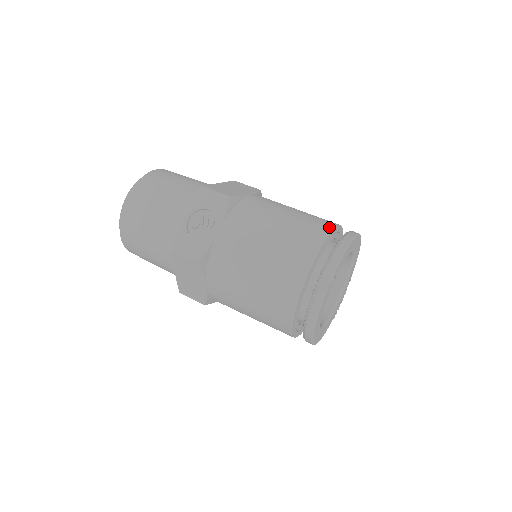
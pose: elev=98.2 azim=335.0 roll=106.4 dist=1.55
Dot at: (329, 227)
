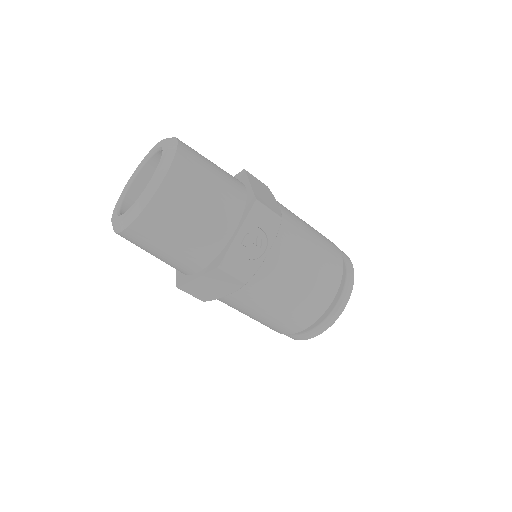
Dot at: (340, 254)
